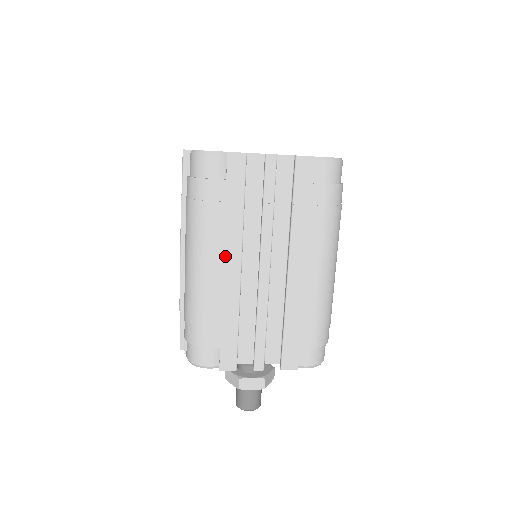
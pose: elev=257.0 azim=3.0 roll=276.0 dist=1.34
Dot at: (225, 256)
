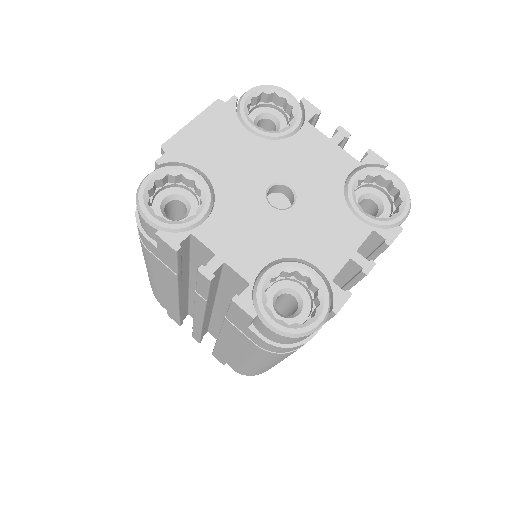
Dot at: (163, 283)
